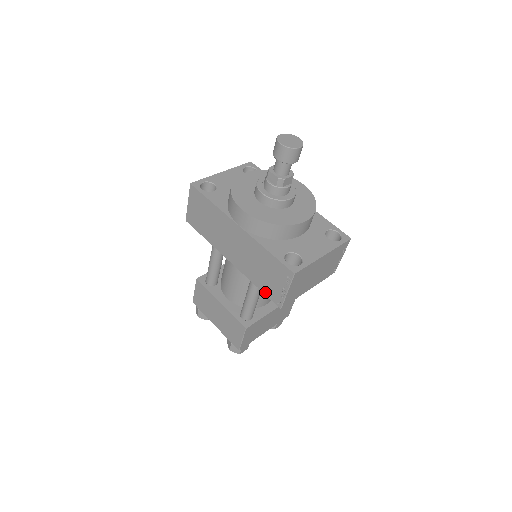
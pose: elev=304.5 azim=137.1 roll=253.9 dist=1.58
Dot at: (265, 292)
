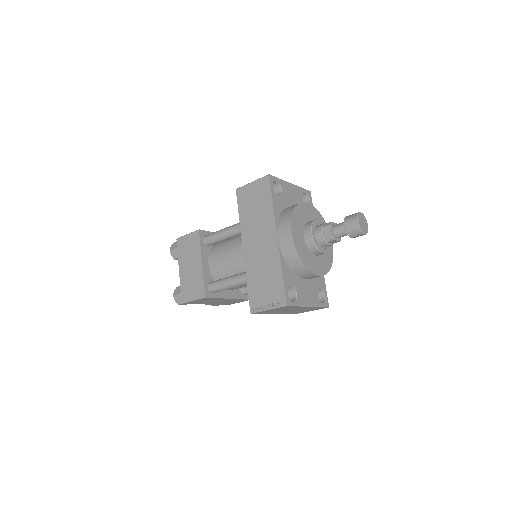
Dot at: (250, 293)
